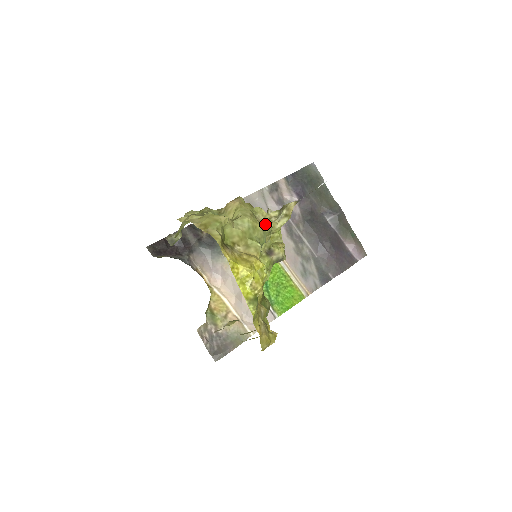
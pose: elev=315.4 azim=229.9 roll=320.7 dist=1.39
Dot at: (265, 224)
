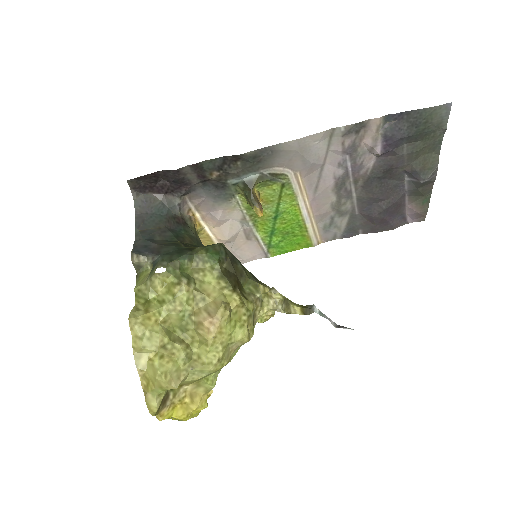
Dot at: (242, 344)
